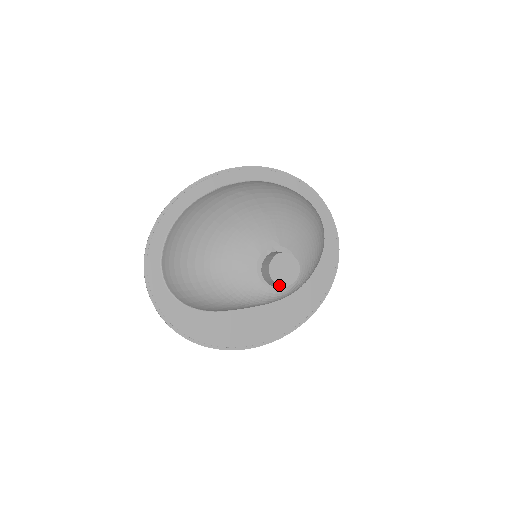
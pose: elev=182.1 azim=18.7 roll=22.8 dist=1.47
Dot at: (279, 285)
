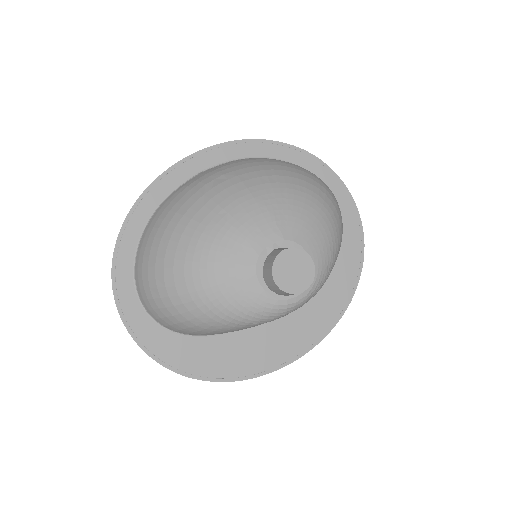
Dot at: (290, 294)
